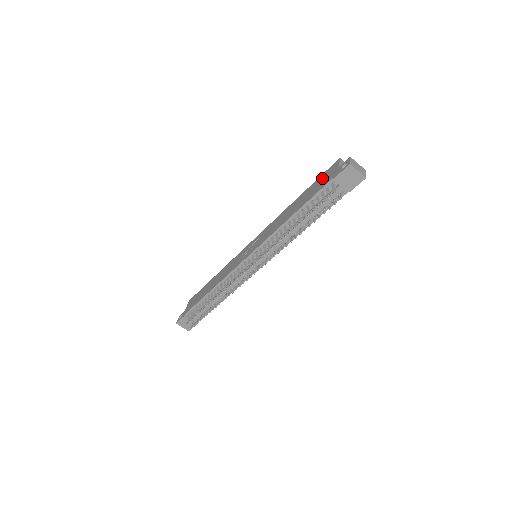
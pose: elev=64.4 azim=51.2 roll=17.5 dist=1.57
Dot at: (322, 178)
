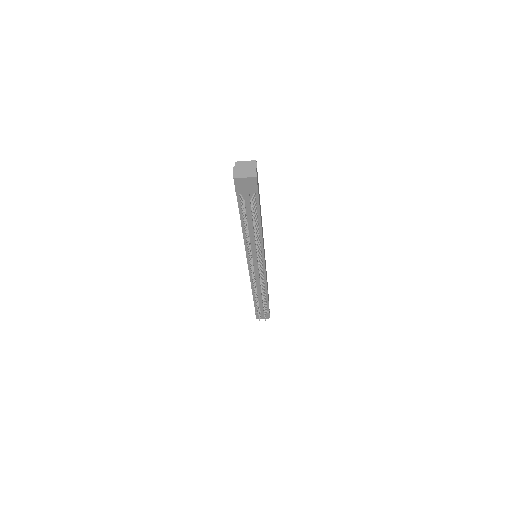
Dot at: occluded
